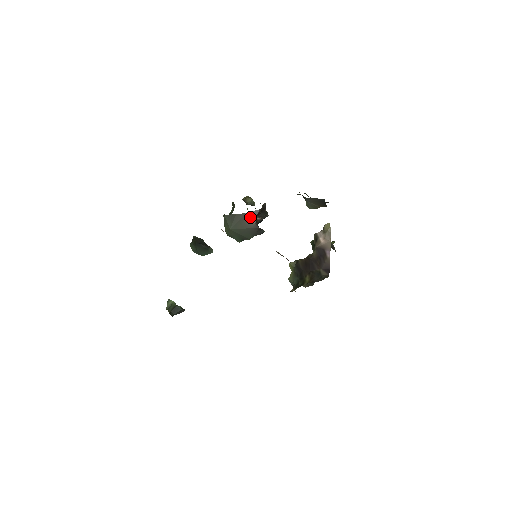
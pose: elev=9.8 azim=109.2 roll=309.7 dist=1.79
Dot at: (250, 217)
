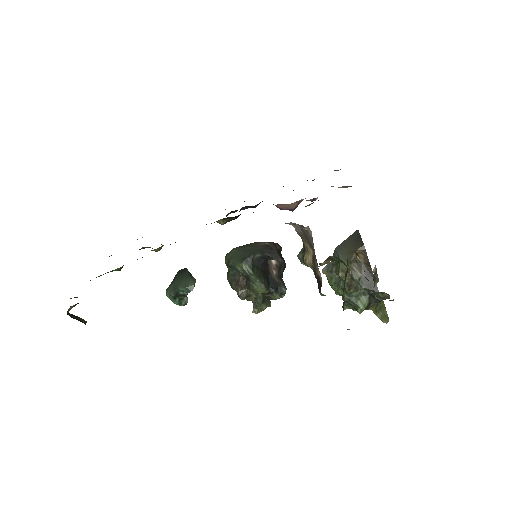
Dot at: (262, 243)
